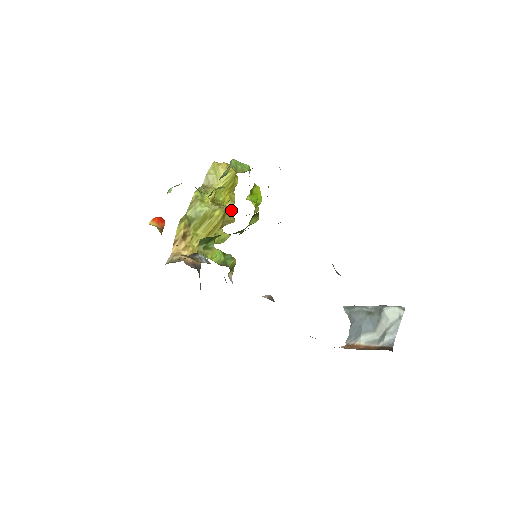
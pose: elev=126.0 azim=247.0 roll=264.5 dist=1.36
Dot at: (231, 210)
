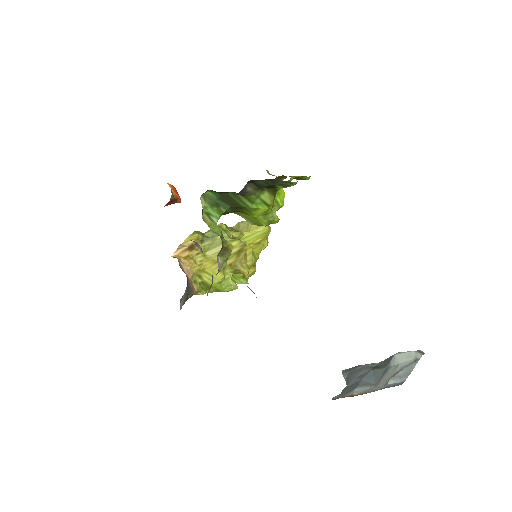
Dot at: (249, 263)
